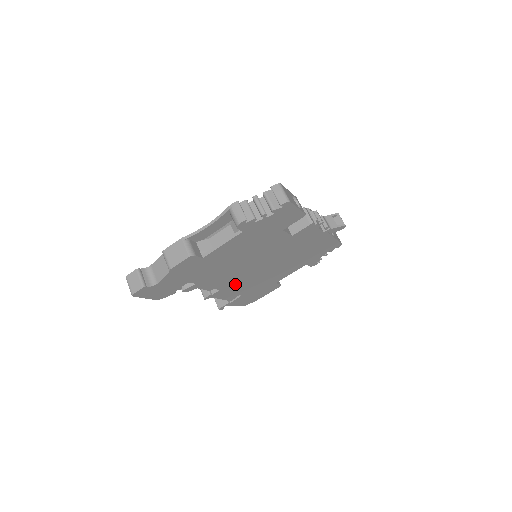
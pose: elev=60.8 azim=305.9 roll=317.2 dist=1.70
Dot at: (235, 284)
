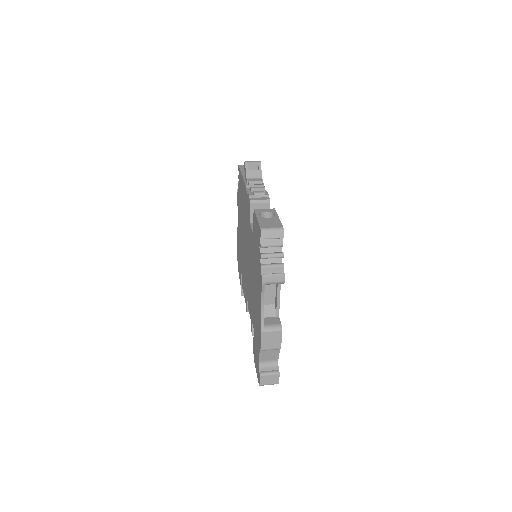
Dot at: occluded
